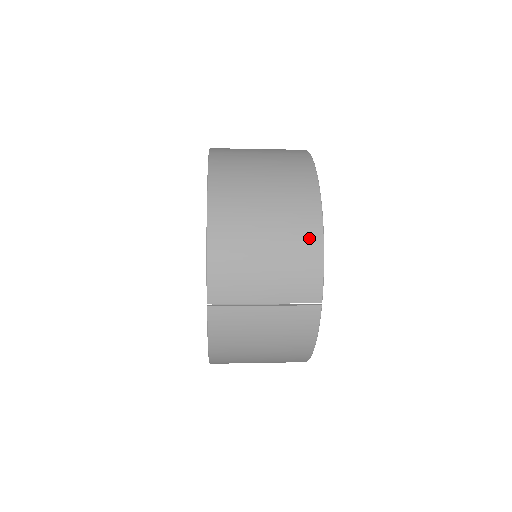
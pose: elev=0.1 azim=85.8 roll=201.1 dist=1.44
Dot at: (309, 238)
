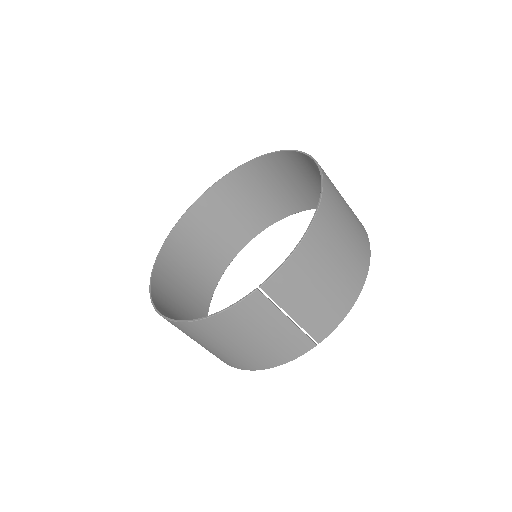
Dot at: (351, 293)
